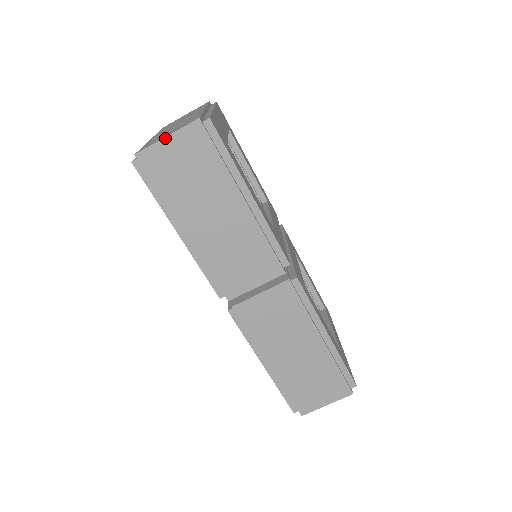
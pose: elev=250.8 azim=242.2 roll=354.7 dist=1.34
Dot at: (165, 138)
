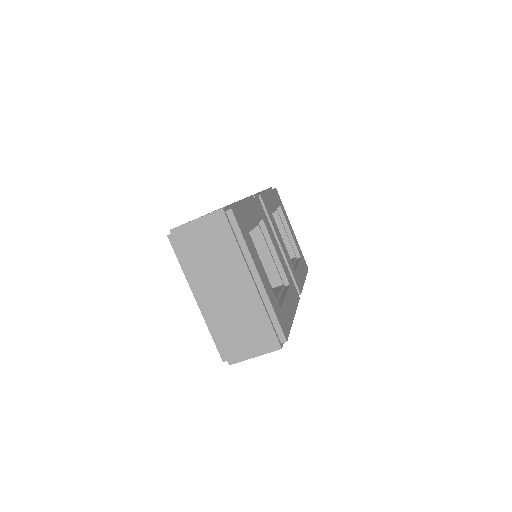
Dot at: (254, 357)
